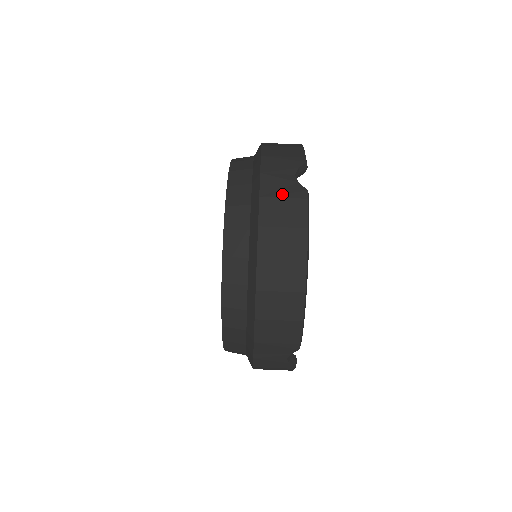
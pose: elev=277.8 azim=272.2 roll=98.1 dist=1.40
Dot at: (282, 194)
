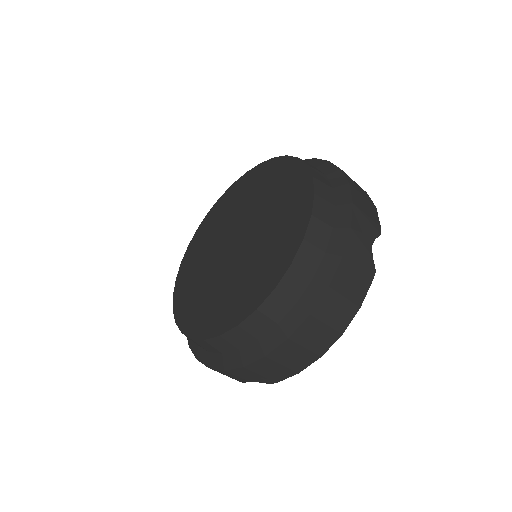
Dot at: (359, 264)
